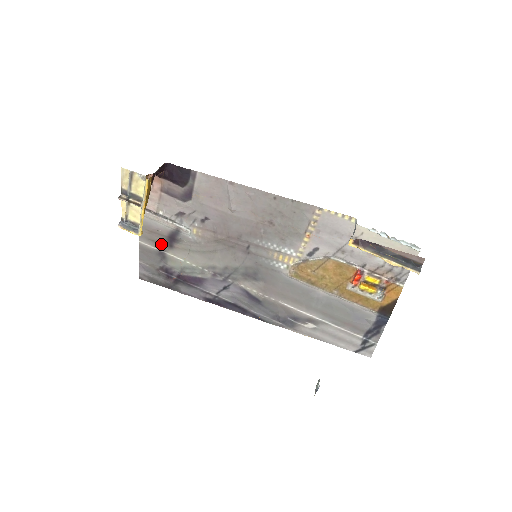
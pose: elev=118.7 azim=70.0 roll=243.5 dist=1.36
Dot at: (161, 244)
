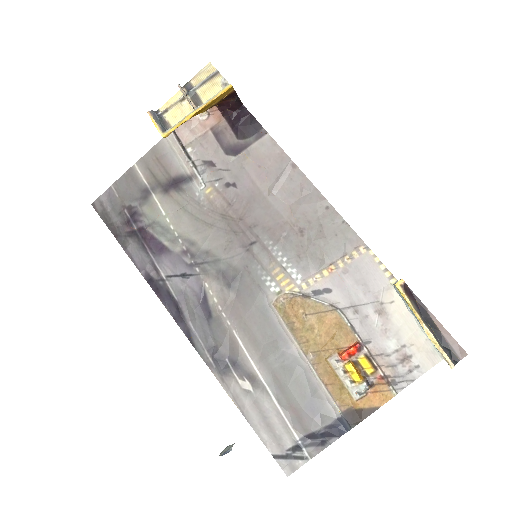
Dot at: (157, 181)
